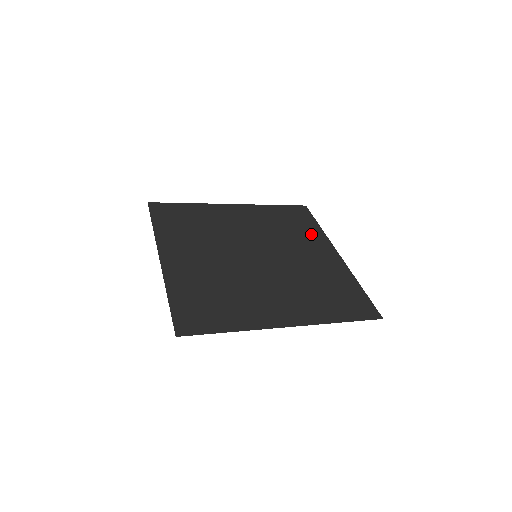
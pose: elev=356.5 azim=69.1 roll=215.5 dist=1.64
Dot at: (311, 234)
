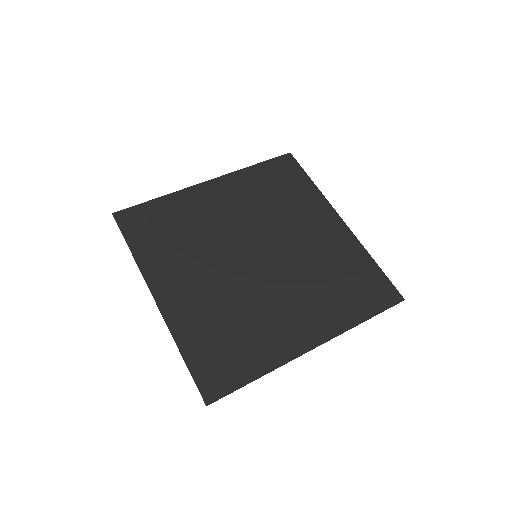
Dot at: (306, 199)
